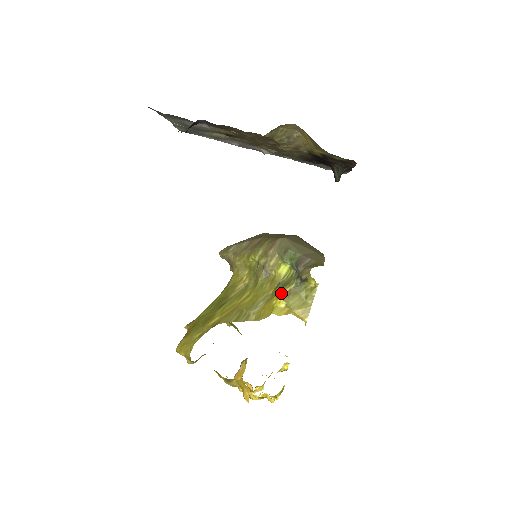
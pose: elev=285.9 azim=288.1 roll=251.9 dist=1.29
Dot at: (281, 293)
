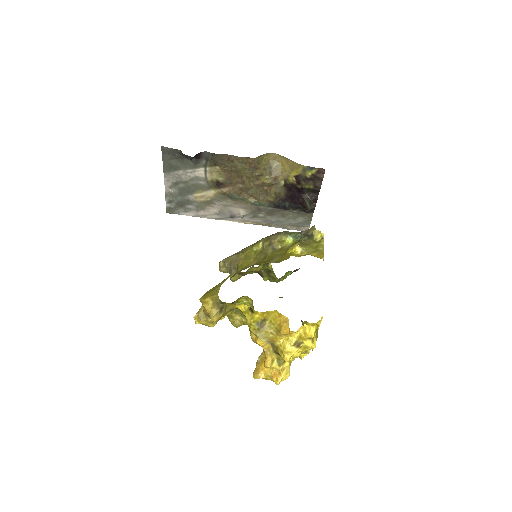
Dot at: (294, 245)
